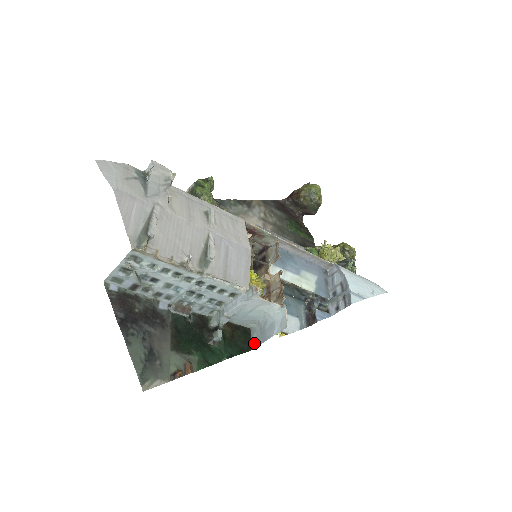
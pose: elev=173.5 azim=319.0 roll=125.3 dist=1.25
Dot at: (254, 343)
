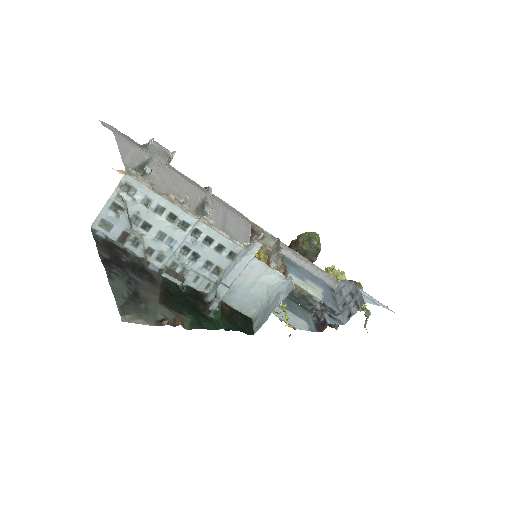
Dot at: (257, 327)
